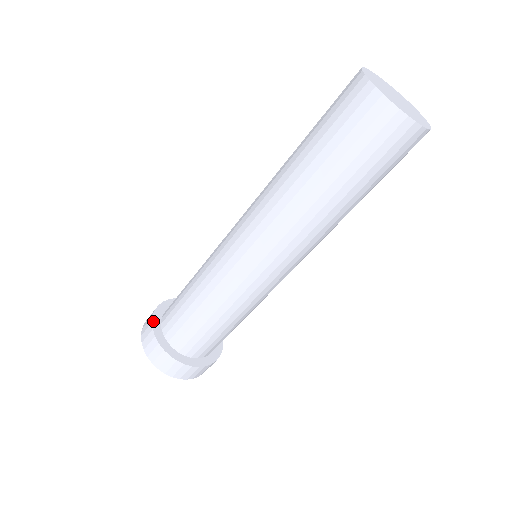
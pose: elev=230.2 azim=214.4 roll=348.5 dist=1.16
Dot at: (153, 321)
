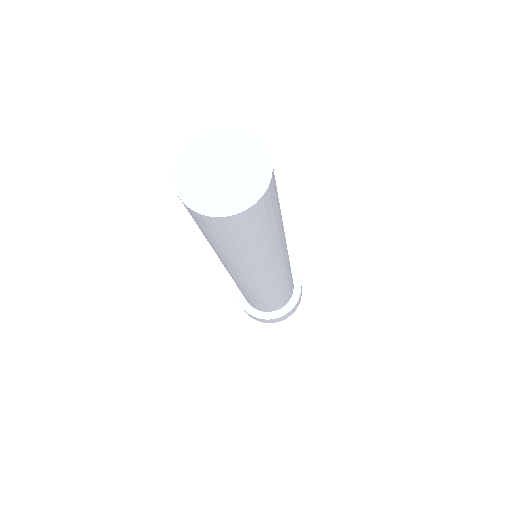
Dot at: occluded
